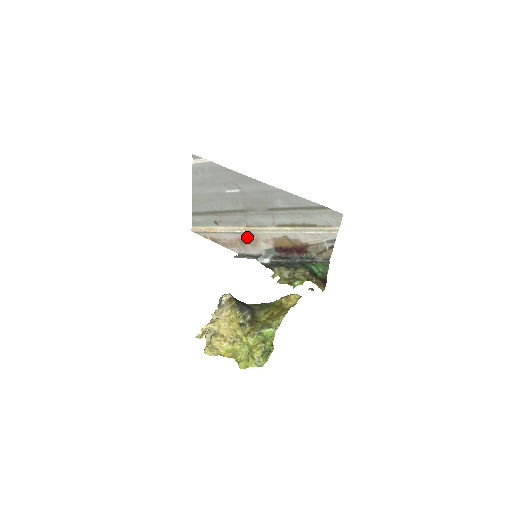
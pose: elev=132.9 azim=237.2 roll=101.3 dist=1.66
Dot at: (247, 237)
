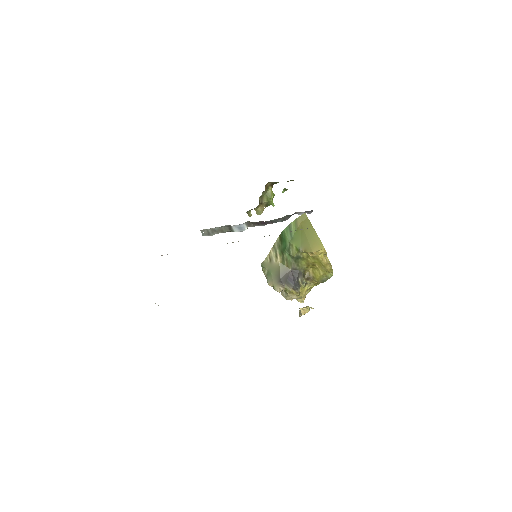
Dot at: occluded
